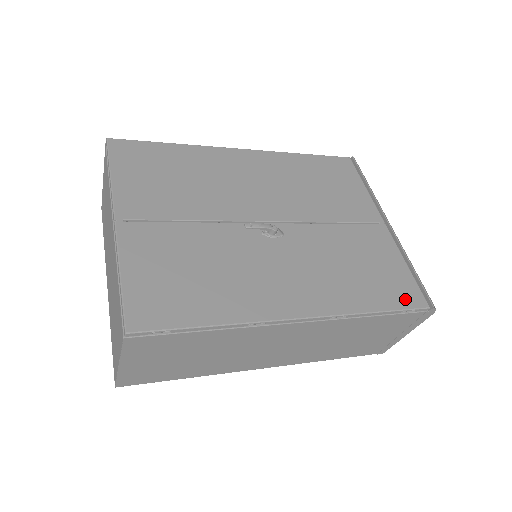
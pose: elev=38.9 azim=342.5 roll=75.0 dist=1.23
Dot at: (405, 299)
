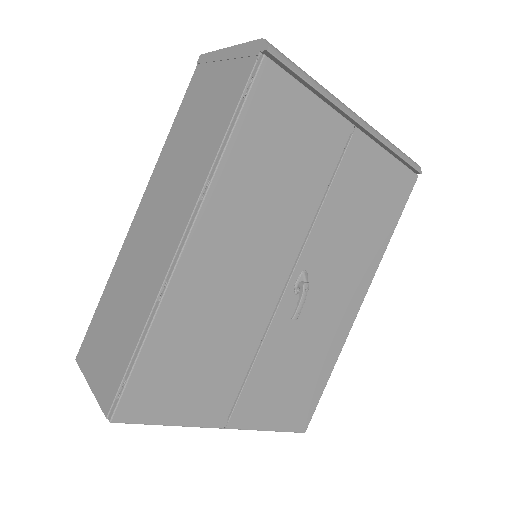
Dot at: (403, 195)
